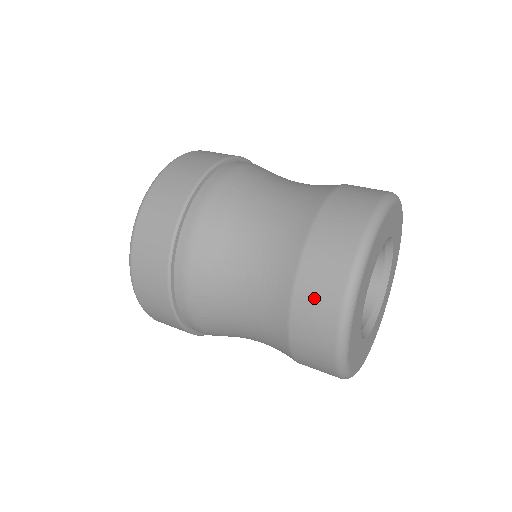
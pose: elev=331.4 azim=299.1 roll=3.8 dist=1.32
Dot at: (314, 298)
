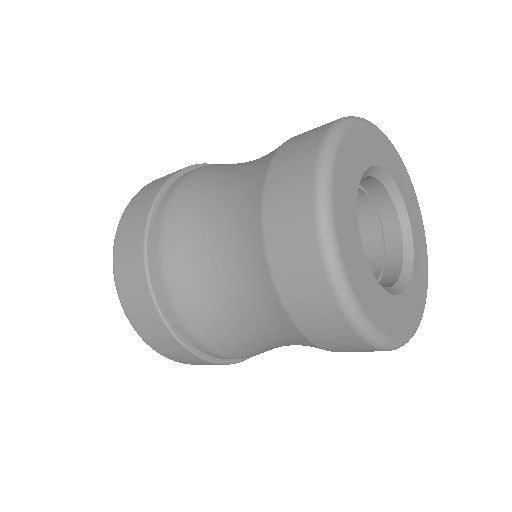
Dot at: (294, 150)
